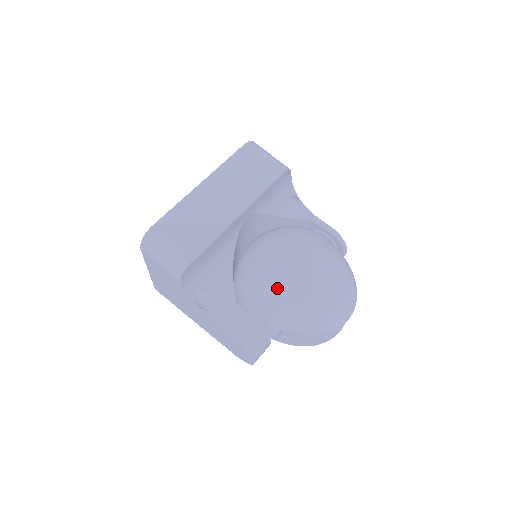
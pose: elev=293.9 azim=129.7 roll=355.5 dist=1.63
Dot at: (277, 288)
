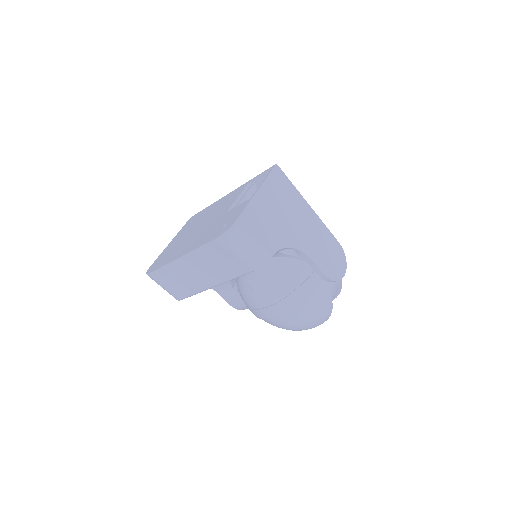
Dot at: occluded
